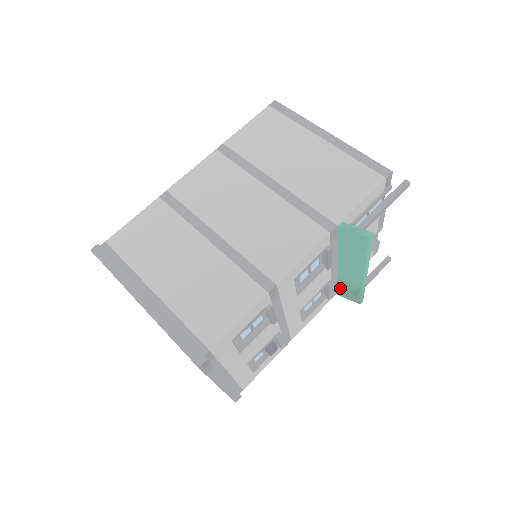
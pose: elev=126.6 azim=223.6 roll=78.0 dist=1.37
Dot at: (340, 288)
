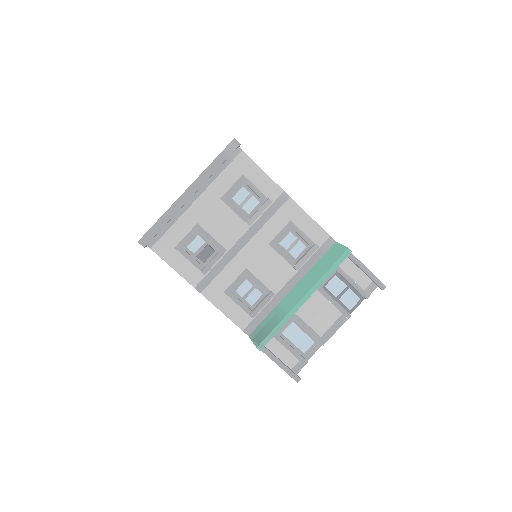
Dot at: (262, 324)
